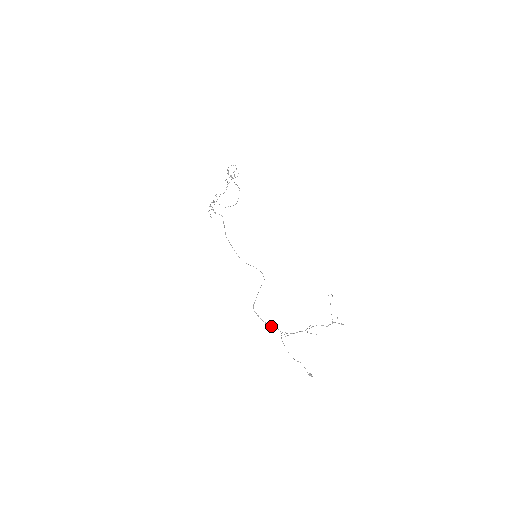
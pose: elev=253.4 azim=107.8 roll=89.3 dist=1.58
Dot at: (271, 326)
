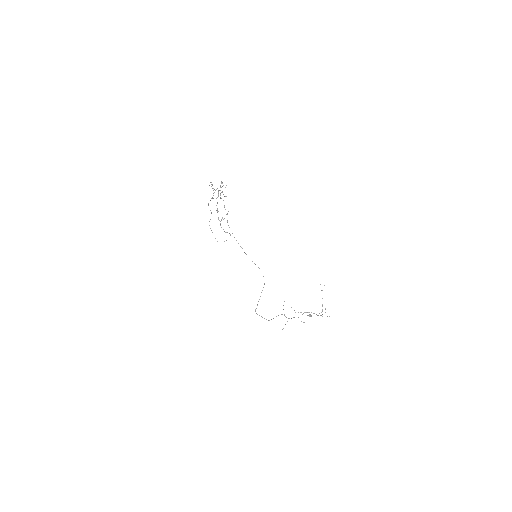
Dot at: (271, 319)
